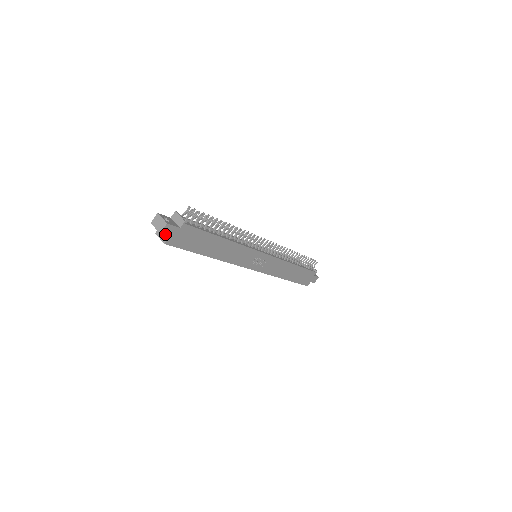
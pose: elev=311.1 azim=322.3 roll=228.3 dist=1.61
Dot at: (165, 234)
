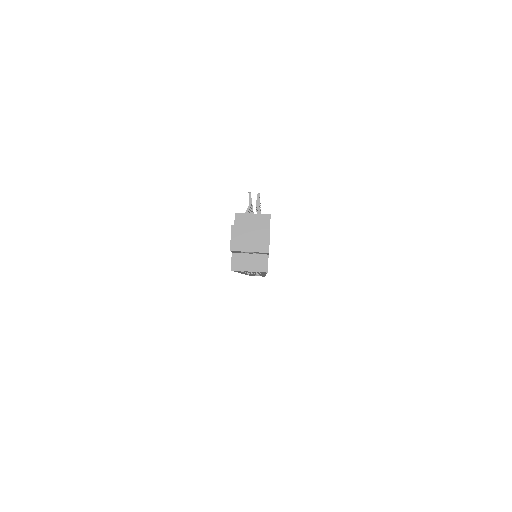
Dot at: (268, 251)
